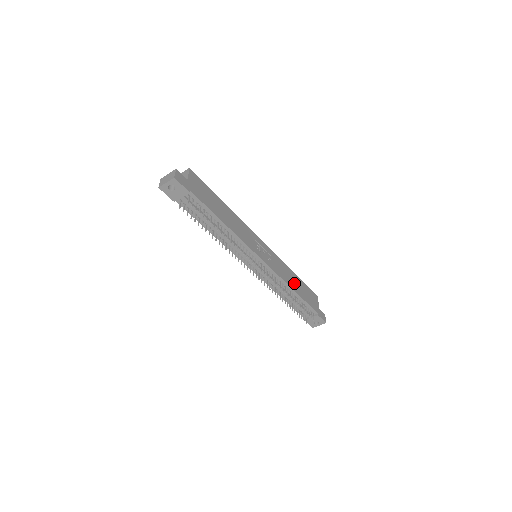
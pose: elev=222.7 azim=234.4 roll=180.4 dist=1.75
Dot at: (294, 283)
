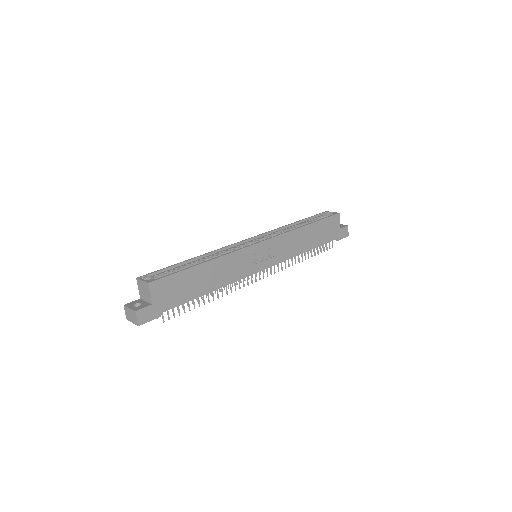
Dot at: (306, 241)
